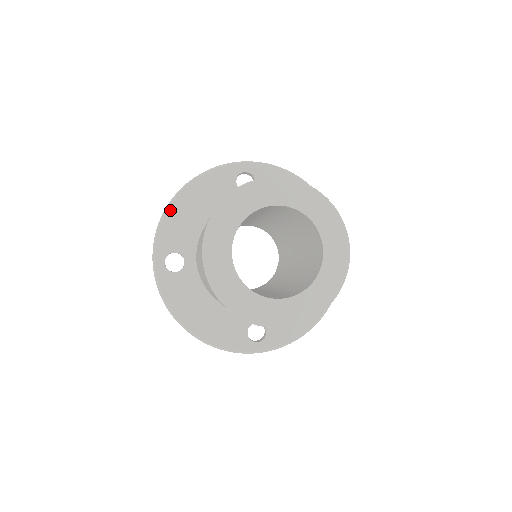
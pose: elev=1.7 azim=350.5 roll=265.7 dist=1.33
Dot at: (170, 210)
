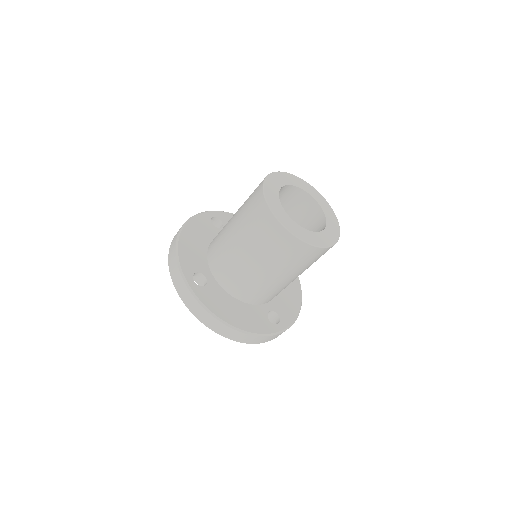
Dot at: (180, 244)
